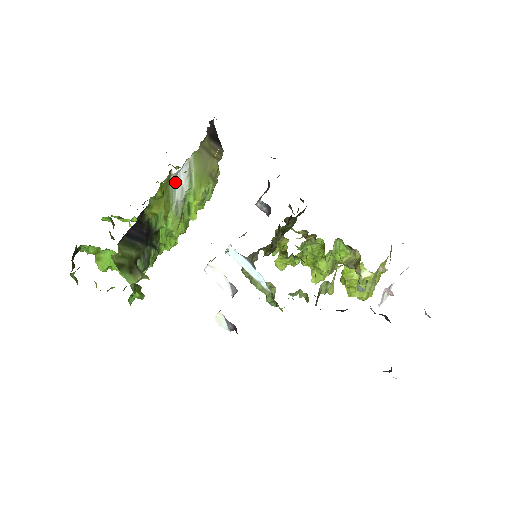
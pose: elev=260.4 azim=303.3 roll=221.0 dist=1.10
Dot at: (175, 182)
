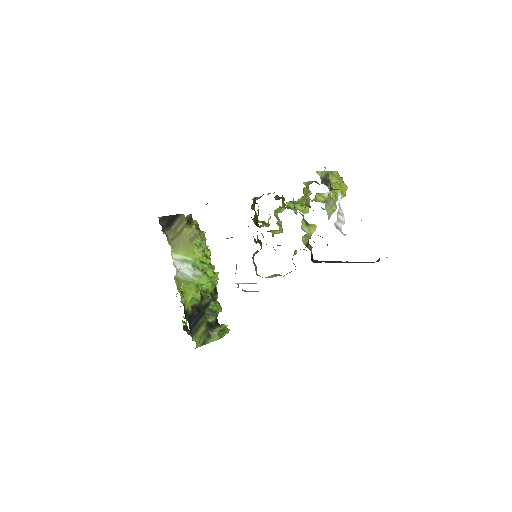
Dot at: (181, 273)
